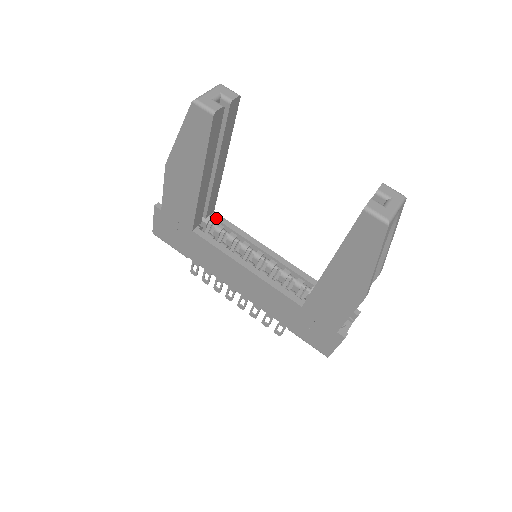
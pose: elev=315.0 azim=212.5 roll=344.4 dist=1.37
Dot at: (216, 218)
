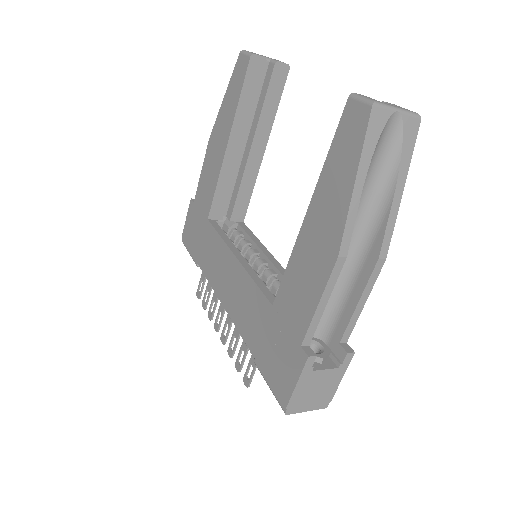
Dot at: (241, 225)
